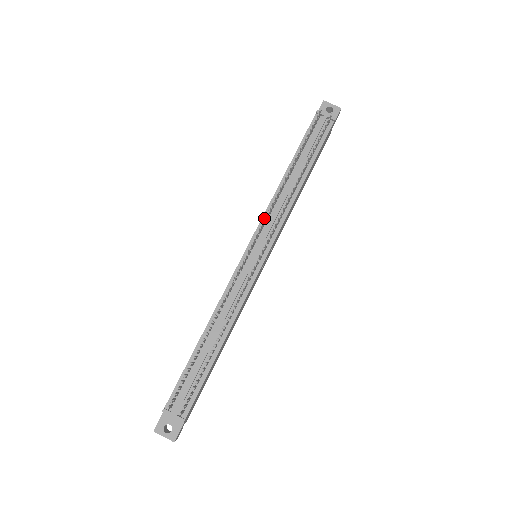
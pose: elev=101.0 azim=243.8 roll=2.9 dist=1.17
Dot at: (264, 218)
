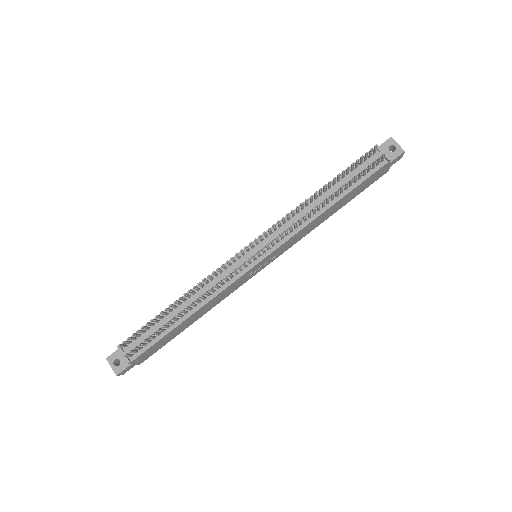
Dot at: (276, 225)
